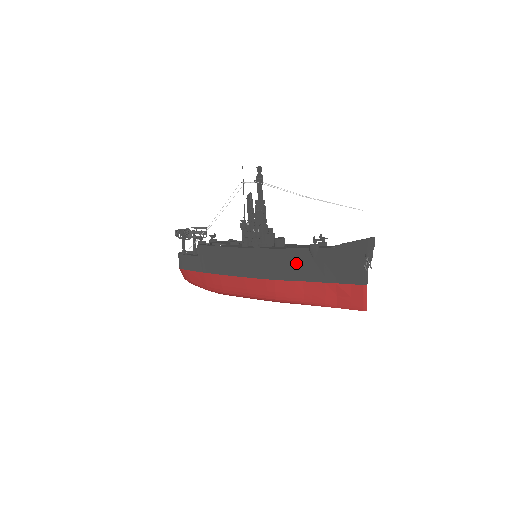
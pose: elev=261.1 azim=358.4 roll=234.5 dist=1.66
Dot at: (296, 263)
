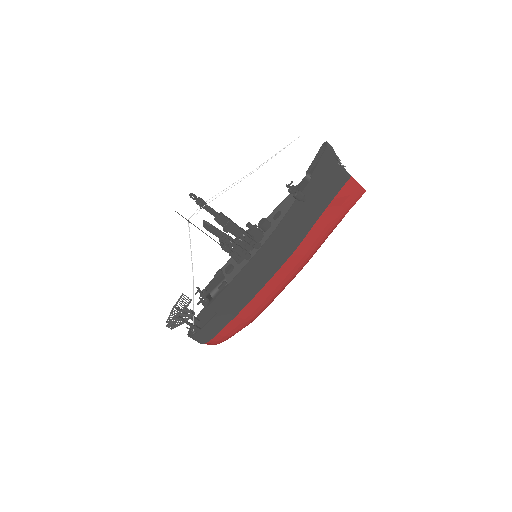
Dot at: (298, 219)
